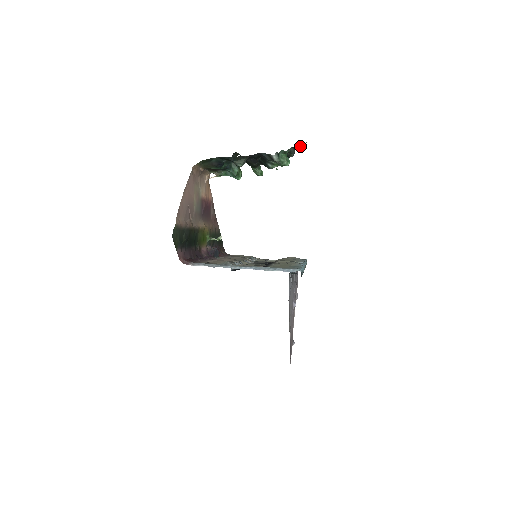
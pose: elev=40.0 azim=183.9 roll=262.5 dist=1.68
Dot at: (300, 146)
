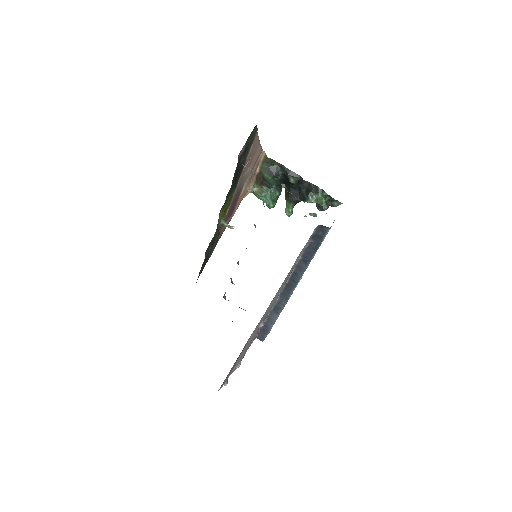
Dot at: (337, 202)
